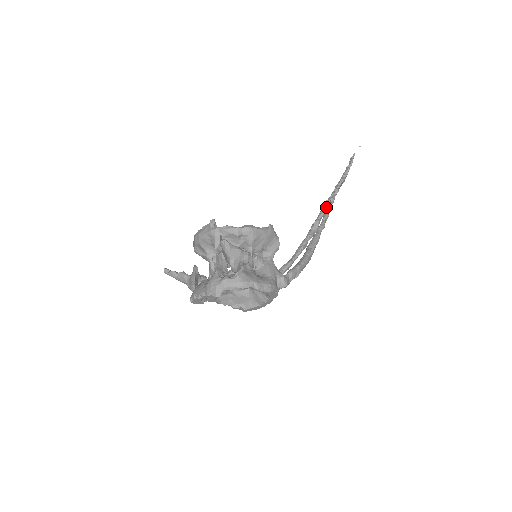
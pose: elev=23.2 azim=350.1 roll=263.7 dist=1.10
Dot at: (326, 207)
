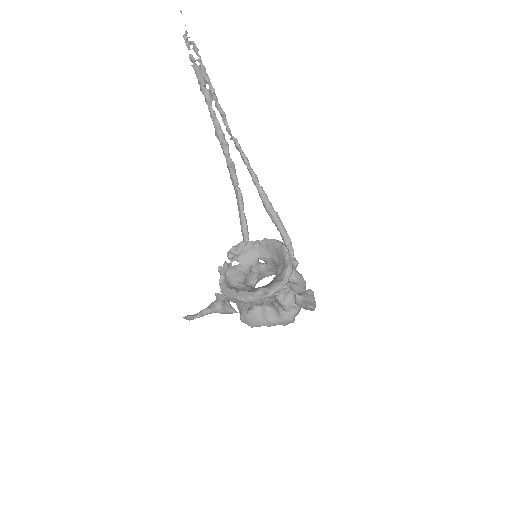
Dot at: (224, 138)
